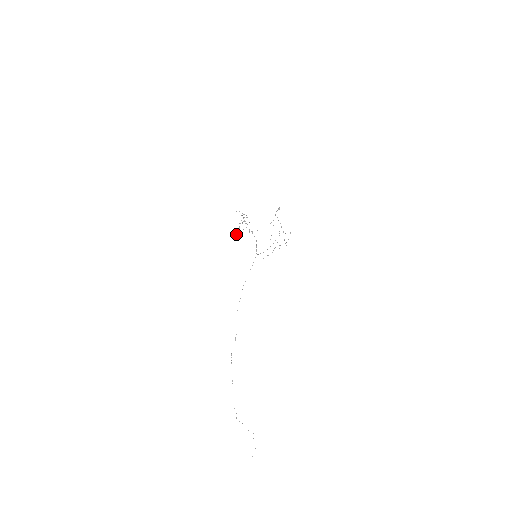
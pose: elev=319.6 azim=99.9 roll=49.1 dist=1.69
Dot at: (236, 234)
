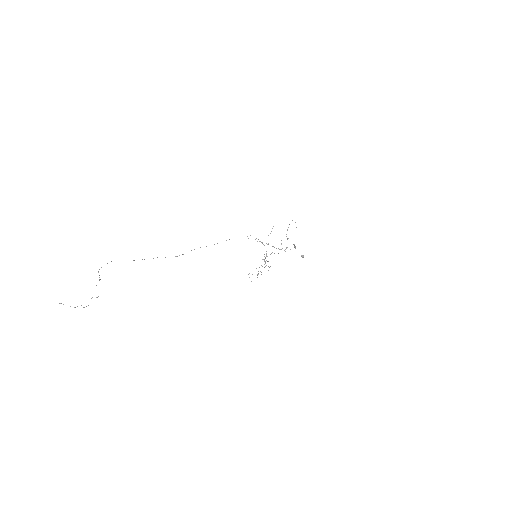
Dot at: occluded
